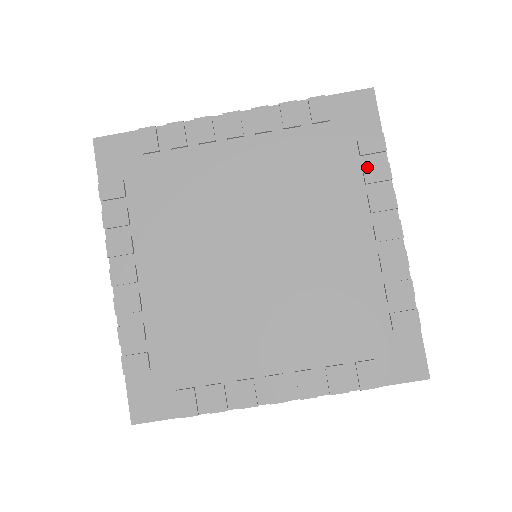
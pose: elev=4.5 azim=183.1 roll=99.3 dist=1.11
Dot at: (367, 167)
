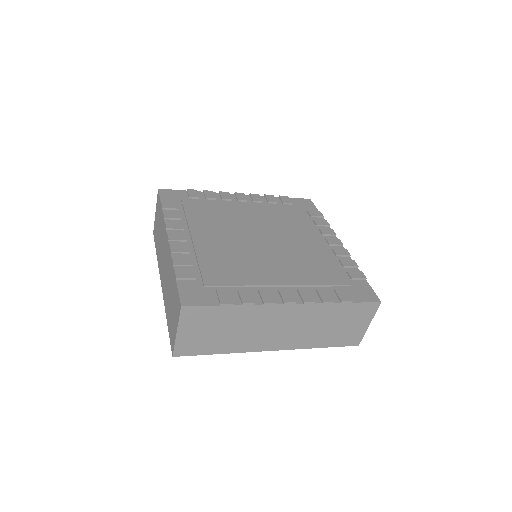
Dot at: (316, 220)
